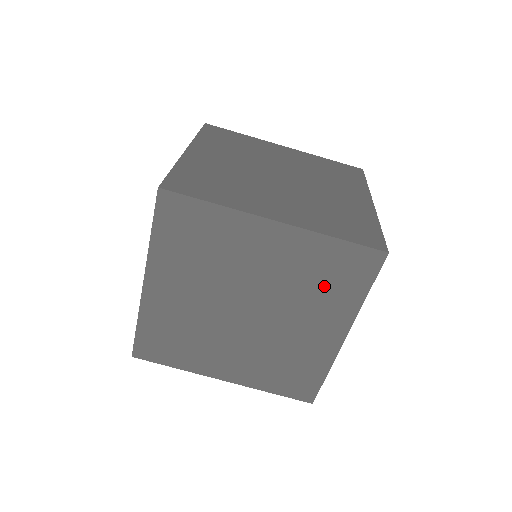
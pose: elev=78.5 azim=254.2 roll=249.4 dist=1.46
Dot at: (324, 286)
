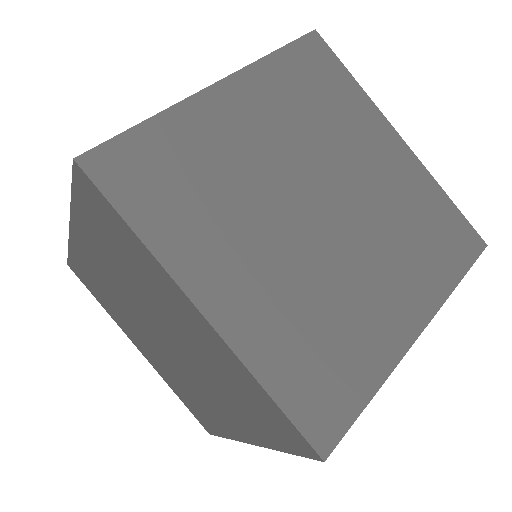
Dot at: (241, 402)
